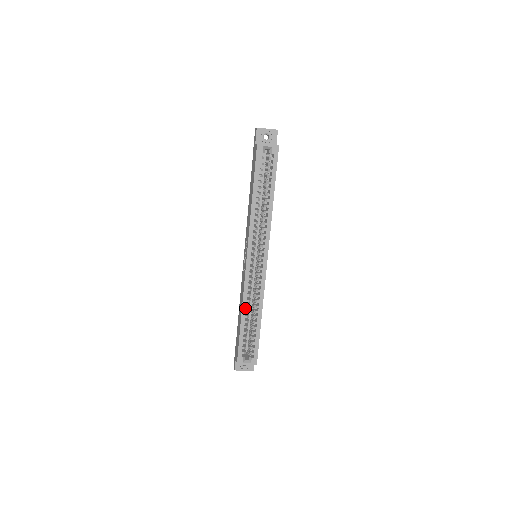
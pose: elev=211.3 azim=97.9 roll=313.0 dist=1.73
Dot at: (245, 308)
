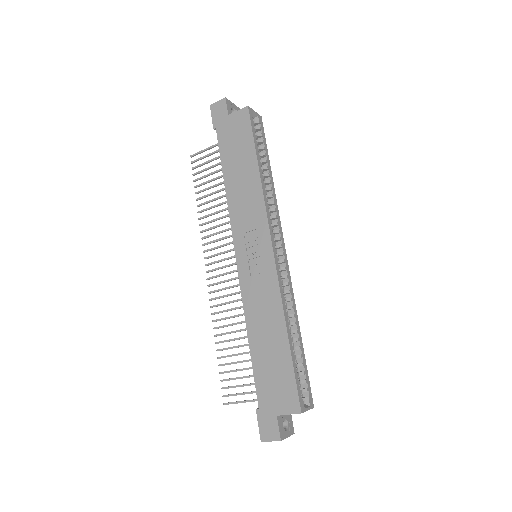
Dot at: (287, 318)
